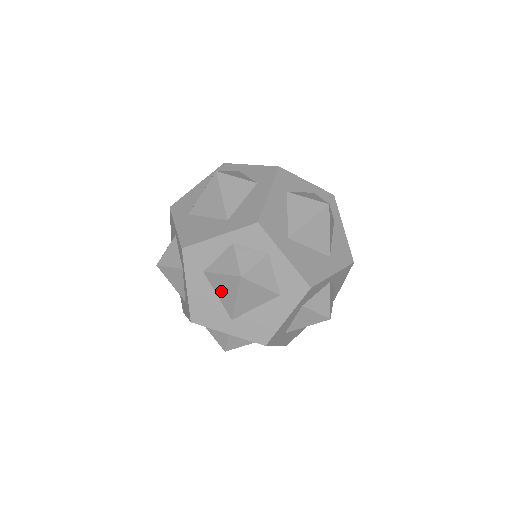
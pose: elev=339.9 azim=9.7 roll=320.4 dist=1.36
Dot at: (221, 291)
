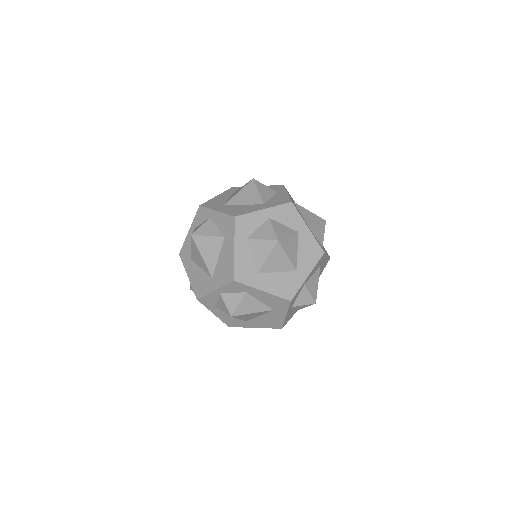
Dot at: (198, 261)
